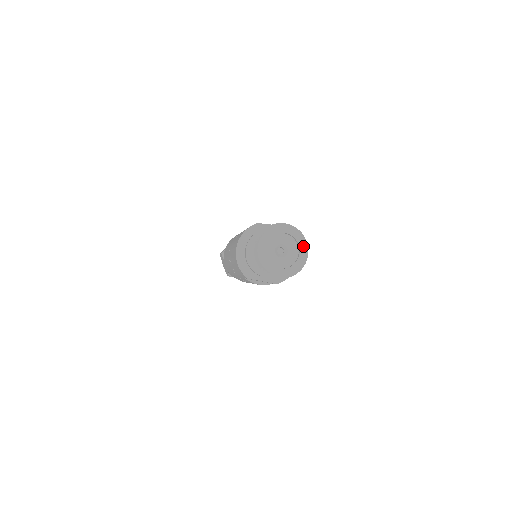
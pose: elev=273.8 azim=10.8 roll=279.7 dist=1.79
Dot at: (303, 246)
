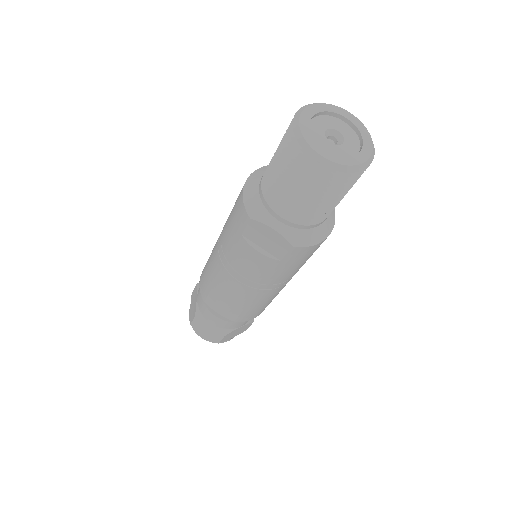
Dot at: (369, 144)
